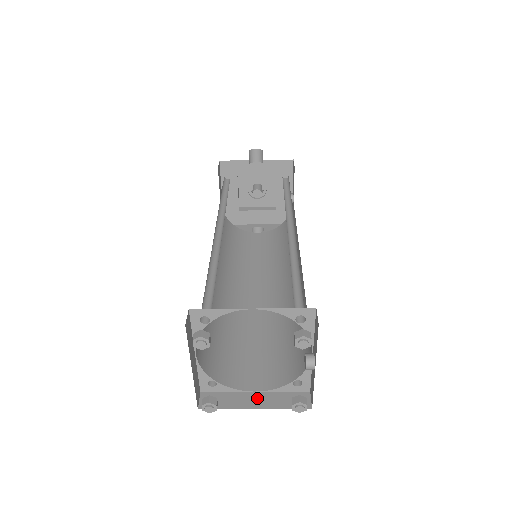
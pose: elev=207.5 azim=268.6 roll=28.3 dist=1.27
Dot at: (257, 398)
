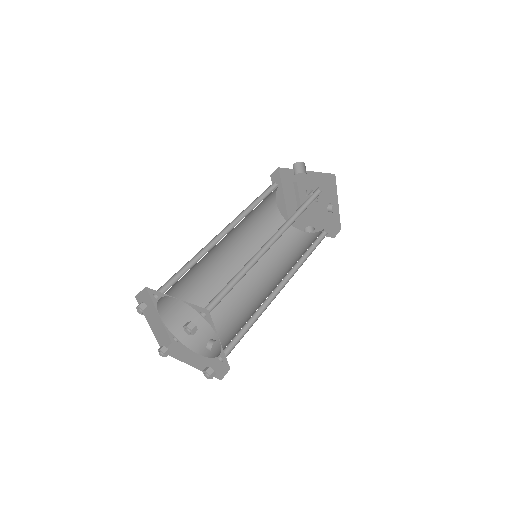
Dot at: (197, 359)
